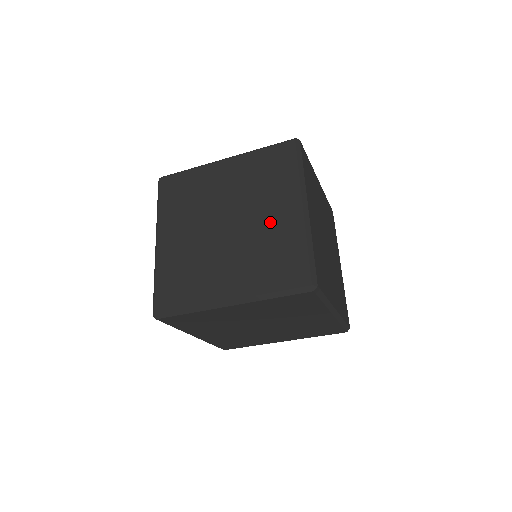
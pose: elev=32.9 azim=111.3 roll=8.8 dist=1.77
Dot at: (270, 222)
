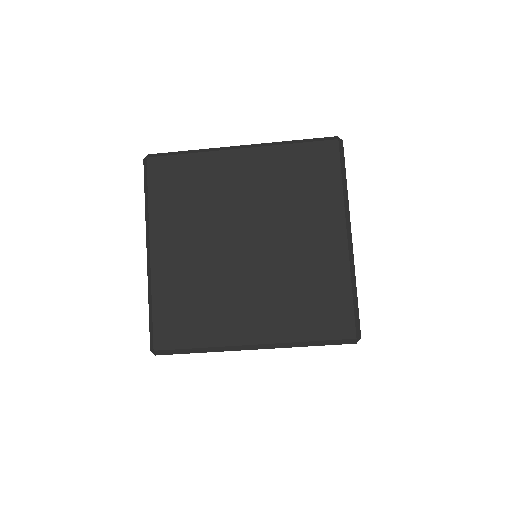
Dot at: (306, 250)
